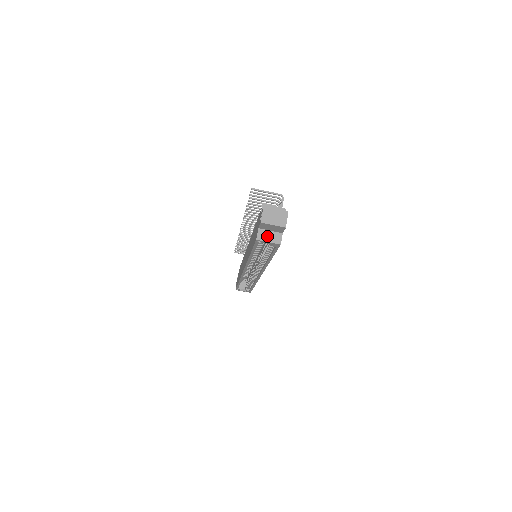
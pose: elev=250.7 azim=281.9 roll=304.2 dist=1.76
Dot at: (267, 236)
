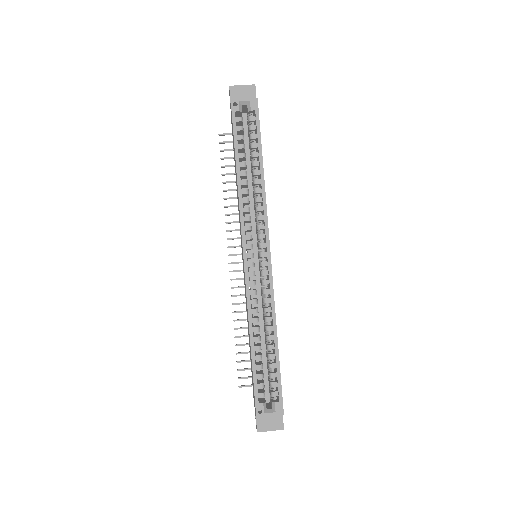
Dot at: (241, 101)
